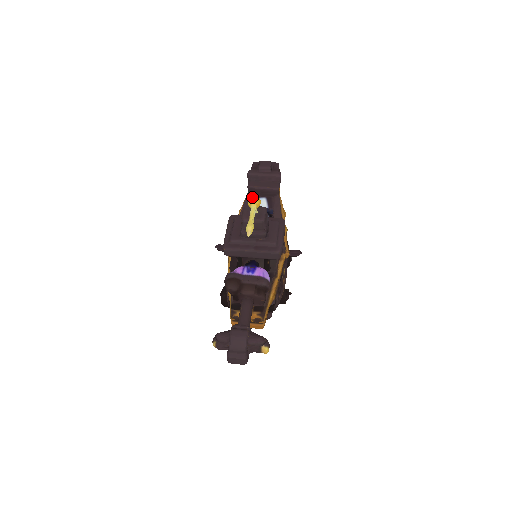
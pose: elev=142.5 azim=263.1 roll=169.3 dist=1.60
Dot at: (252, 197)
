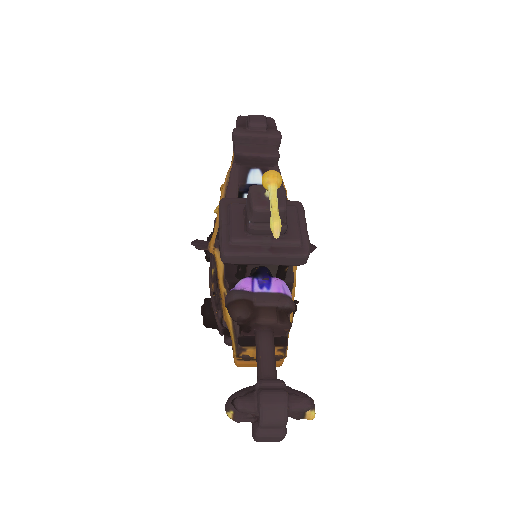
Dot at: (270, 172)
